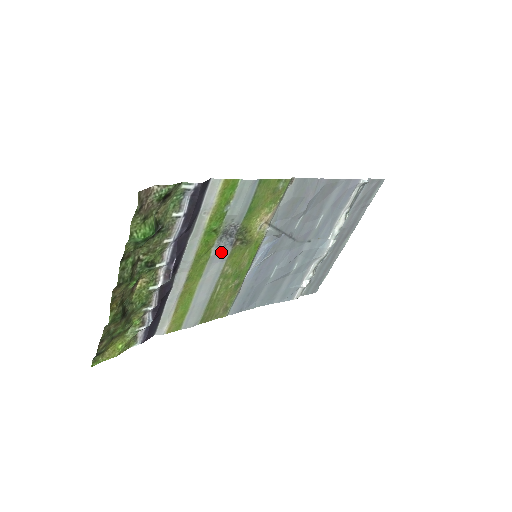
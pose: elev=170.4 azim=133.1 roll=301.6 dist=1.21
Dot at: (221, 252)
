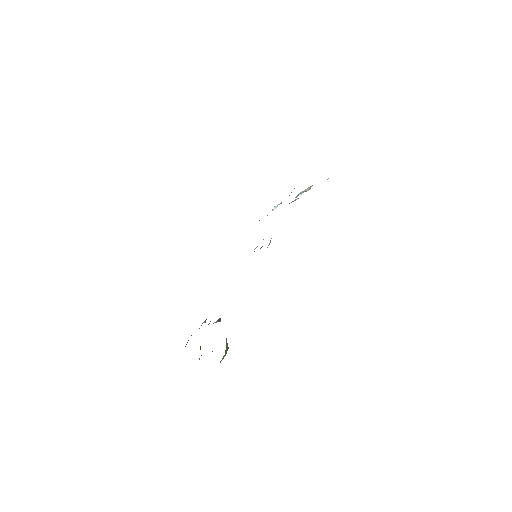
Dot at: occluded
